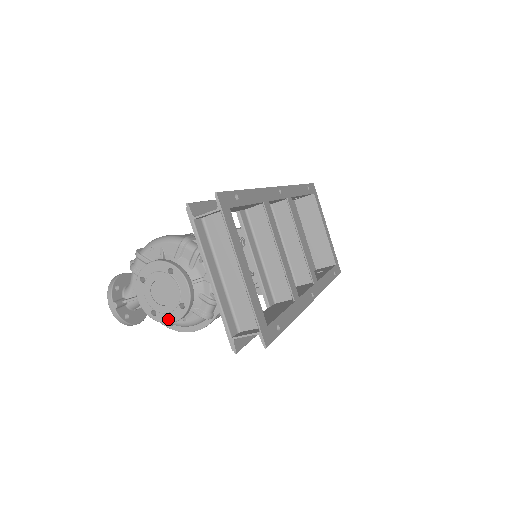
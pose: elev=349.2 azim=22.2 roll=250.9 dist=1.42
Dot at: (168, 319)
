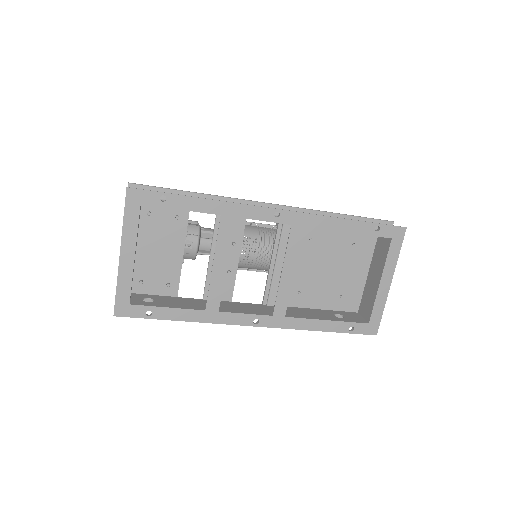
Dot at: occluded
